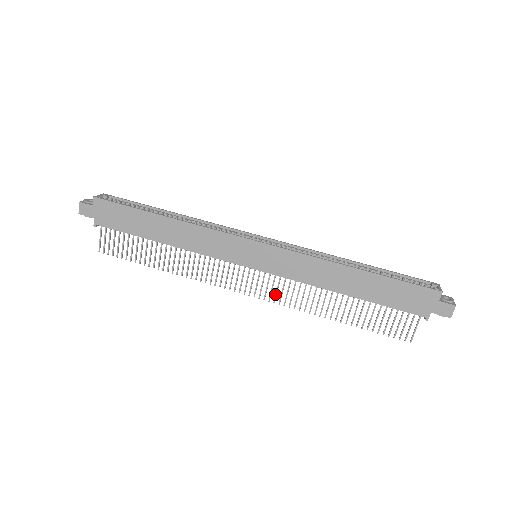
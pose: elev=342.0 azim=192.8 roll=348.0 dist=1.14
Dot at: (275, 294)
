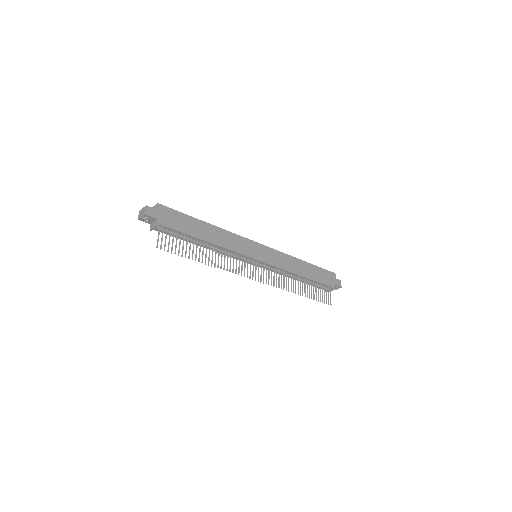
Dot at: (271, 279)
